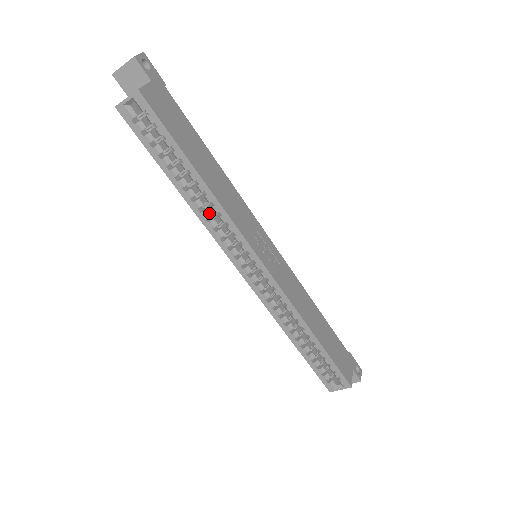
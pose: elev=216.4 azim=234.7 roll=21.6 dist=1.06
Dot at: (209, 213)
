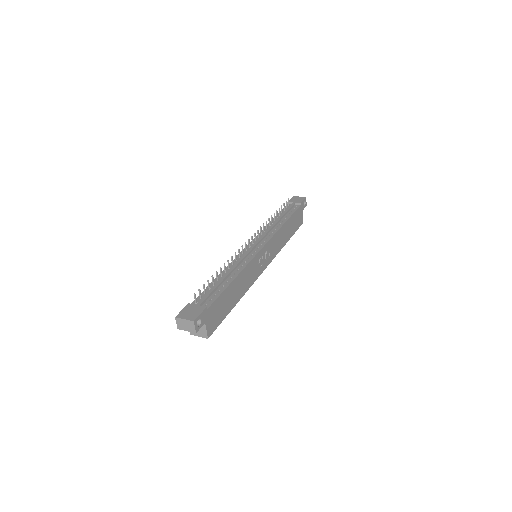
Dot at: occluded
